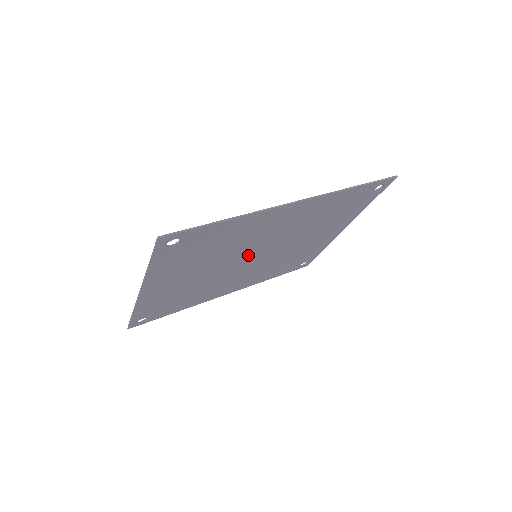
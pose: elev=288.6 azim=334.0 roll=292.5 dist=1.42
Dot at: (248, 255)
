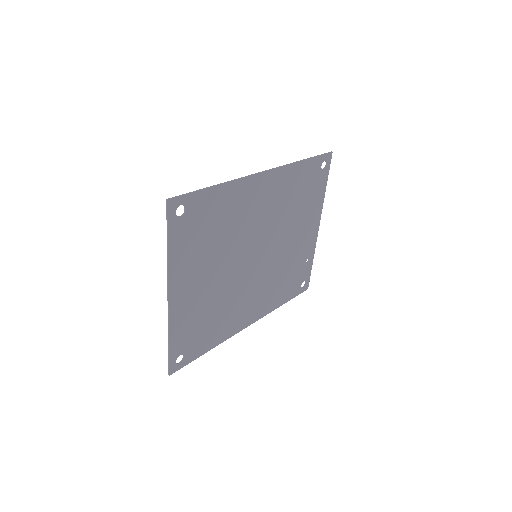
Dot at: (248, 252)
